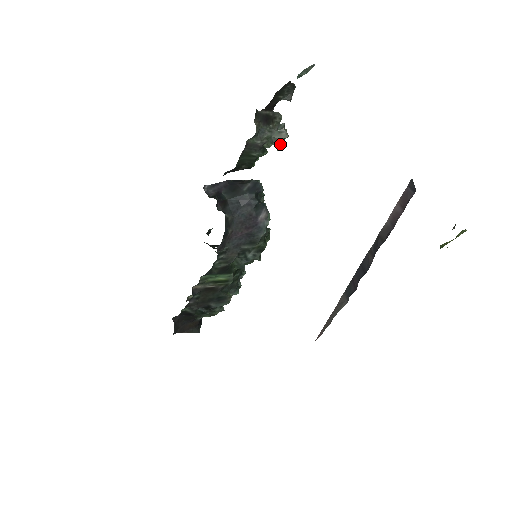
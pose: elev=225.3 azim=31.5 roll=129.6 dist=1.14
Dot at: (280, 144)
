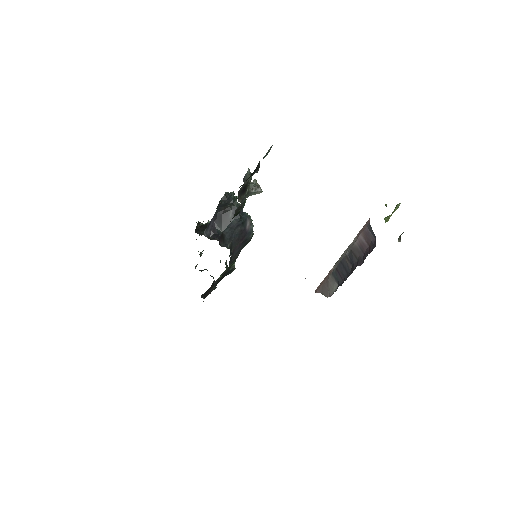
Dot at: occluded
